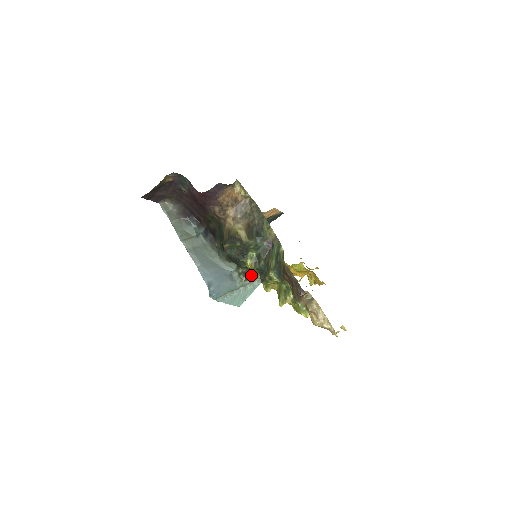
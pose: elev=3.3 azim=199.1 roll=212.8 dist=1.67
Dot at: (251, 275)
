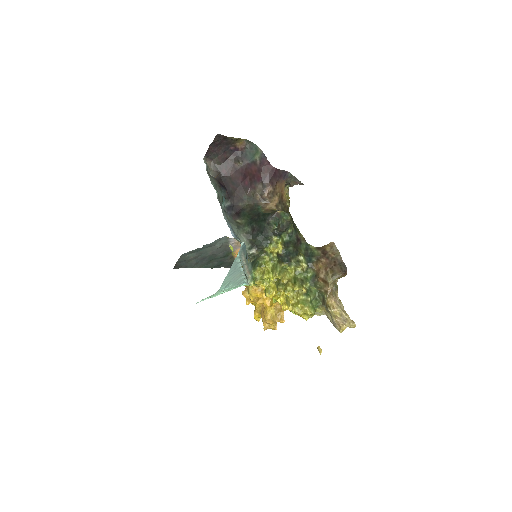
Dot at: (254, 264)
